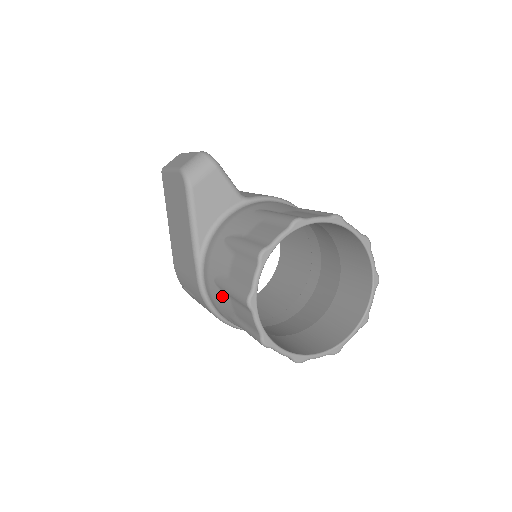
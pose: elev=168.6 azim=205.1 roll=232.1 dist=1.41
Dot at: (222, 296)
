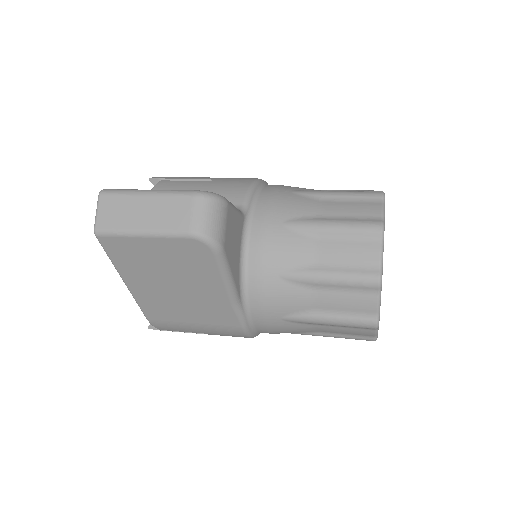
Dot at: (298, 326)
